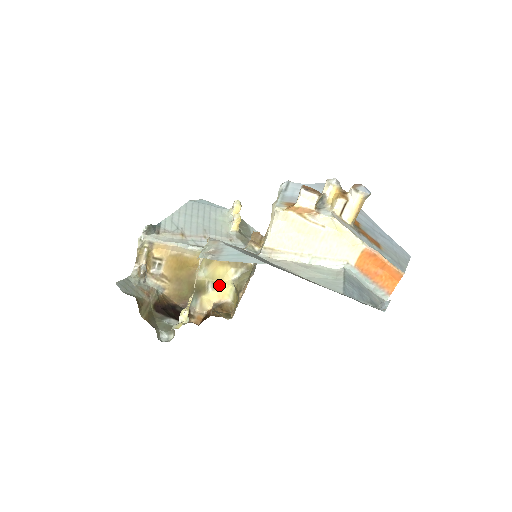
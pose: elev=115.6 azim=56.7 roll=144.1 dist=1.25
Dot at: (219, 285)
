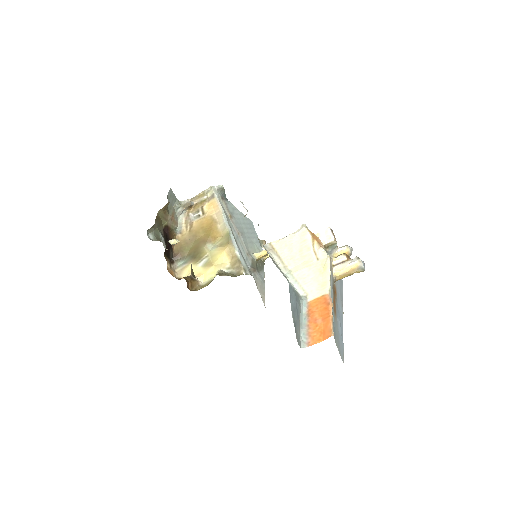
Dot at: (209, 266)
